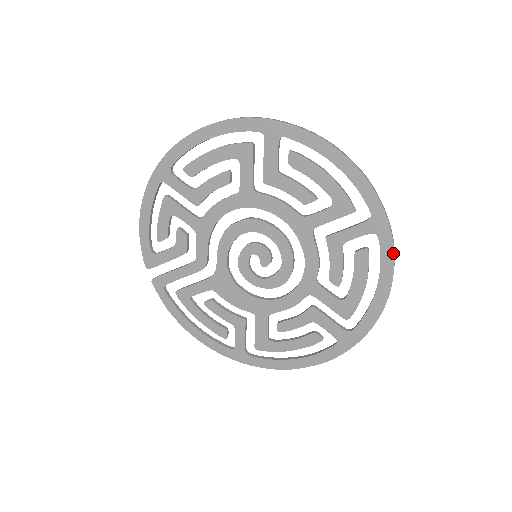
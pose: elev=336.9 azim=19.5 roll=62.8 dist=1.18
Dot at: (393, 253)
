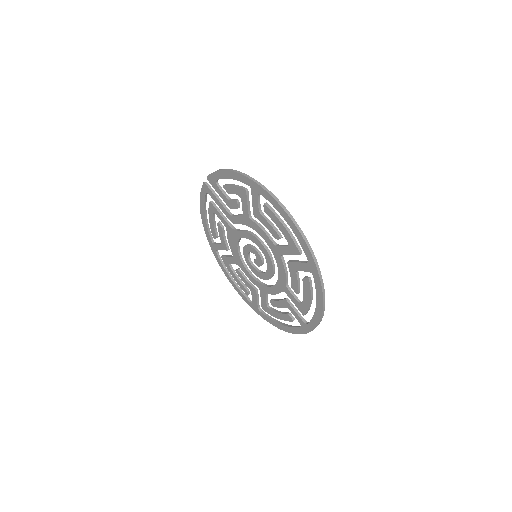
Dot at: occluded
